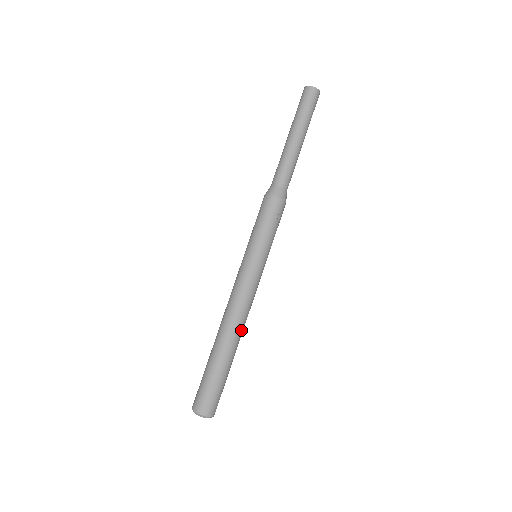
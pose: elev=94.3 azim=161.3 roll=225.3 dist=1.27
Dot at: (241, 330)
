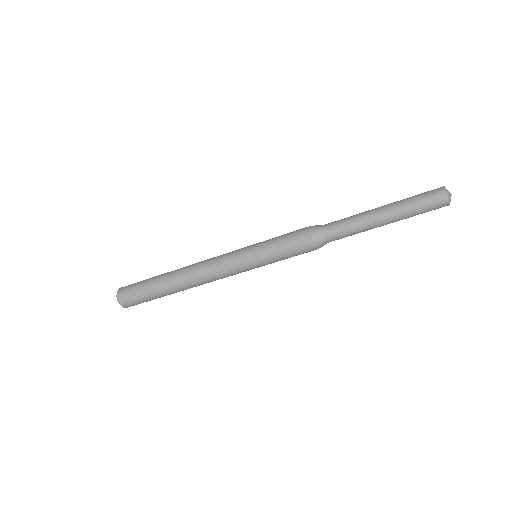
Dot at: occluded
